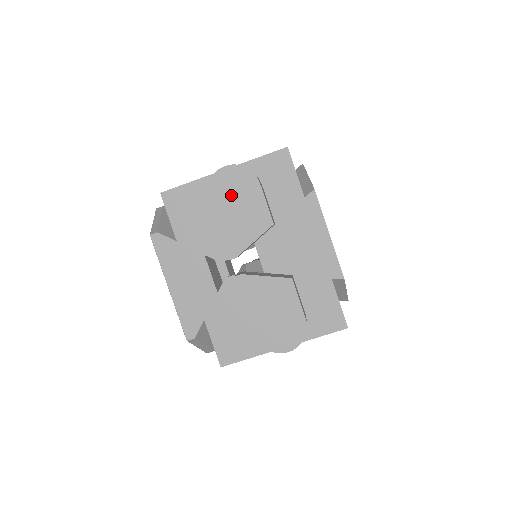
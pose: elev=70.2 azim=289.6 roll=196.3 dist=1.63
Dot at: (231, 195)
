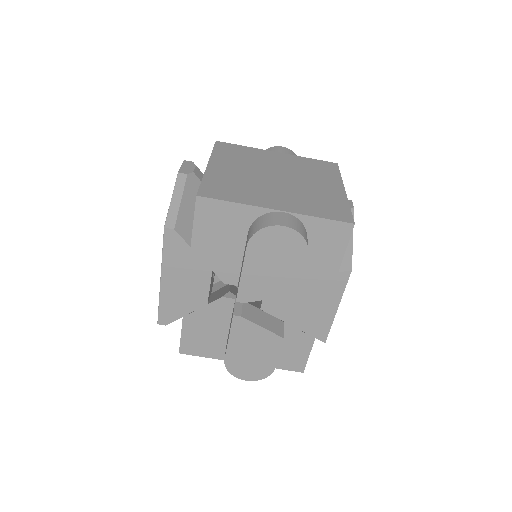
Dot at: (273, 253)
